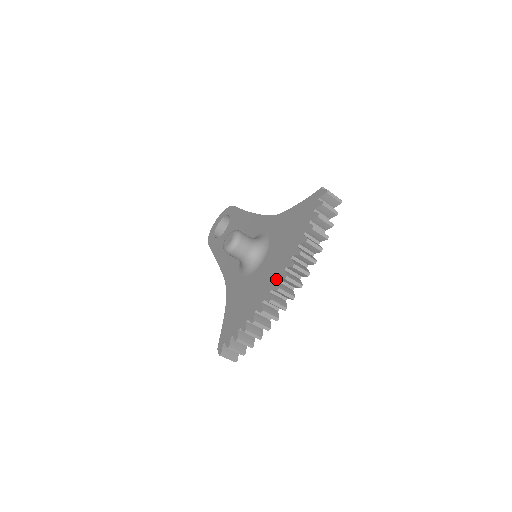
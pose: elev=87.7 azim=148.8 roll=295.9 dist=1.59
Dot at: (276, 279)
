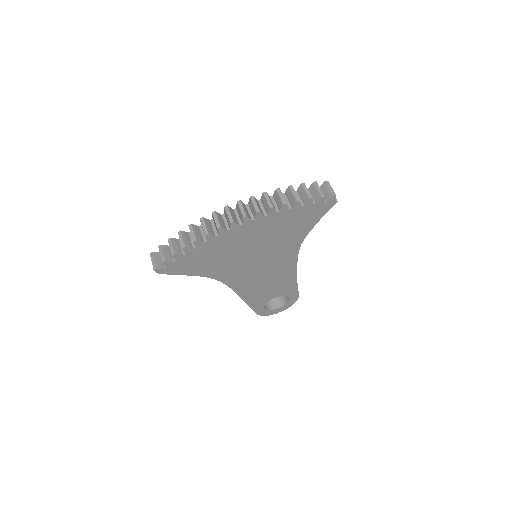
Dot at: (235, 210)
